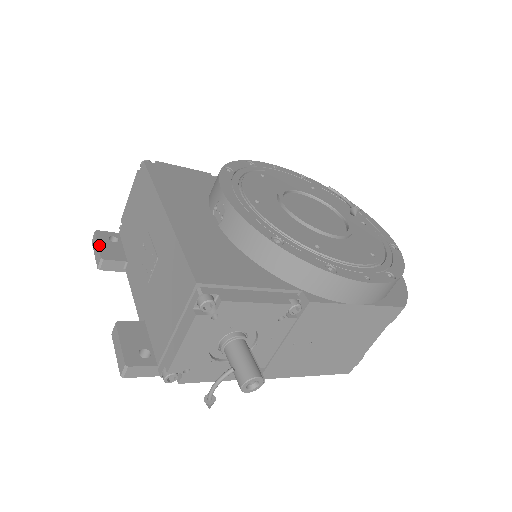
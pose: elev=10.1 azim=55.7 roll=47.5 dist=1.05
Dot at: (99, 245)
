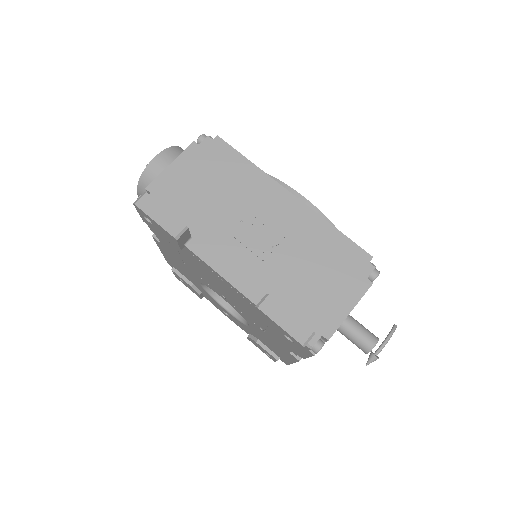
Dot at: occluded
